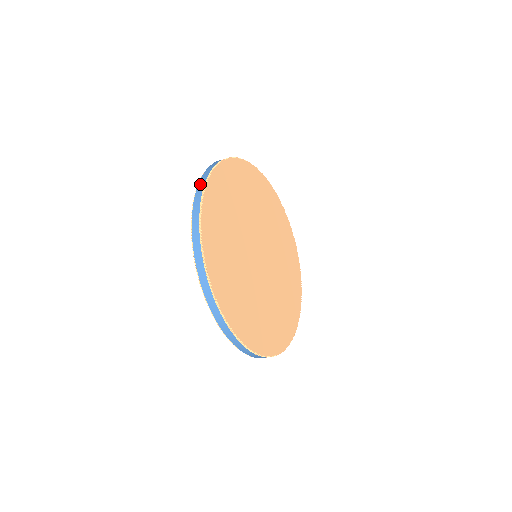
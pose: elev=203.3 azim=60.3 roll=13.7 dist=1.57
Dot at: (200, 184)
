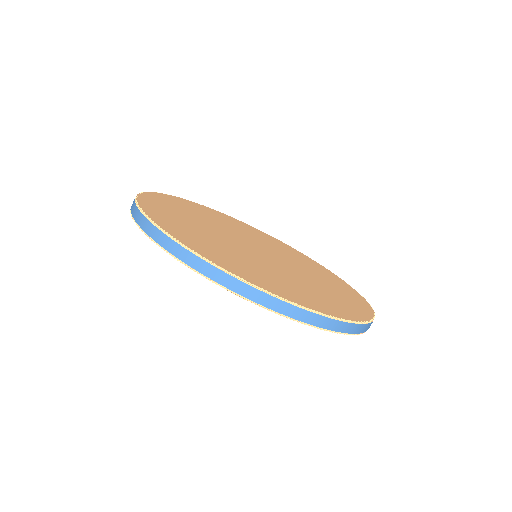
Dot at: occluded
